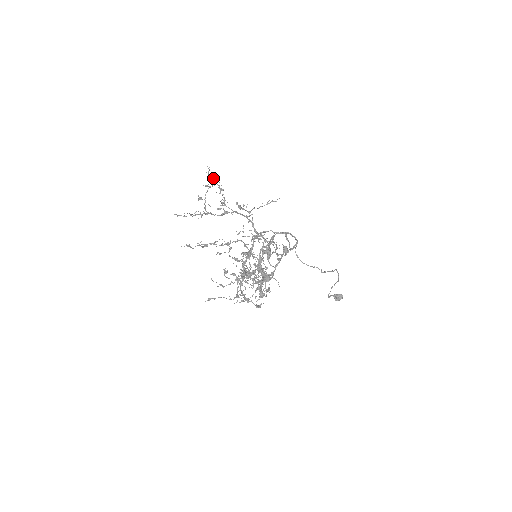
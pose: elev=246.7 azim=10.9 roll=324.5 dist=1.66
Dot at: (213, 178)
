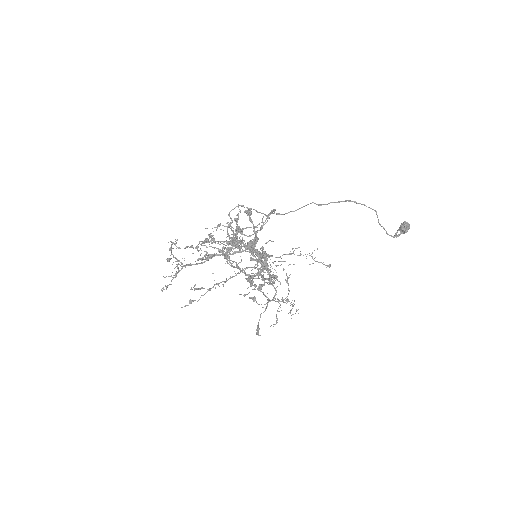
Dot at: (185, 248)
